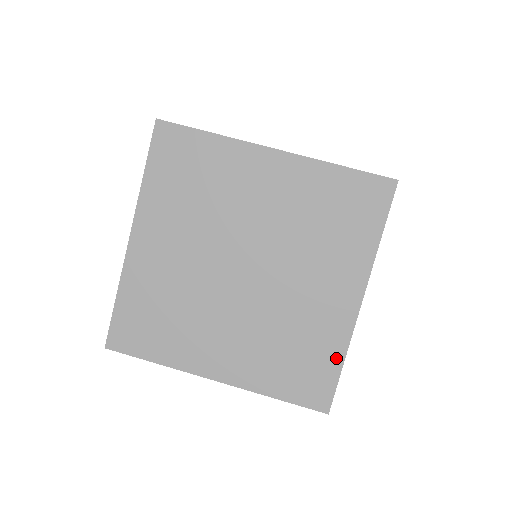
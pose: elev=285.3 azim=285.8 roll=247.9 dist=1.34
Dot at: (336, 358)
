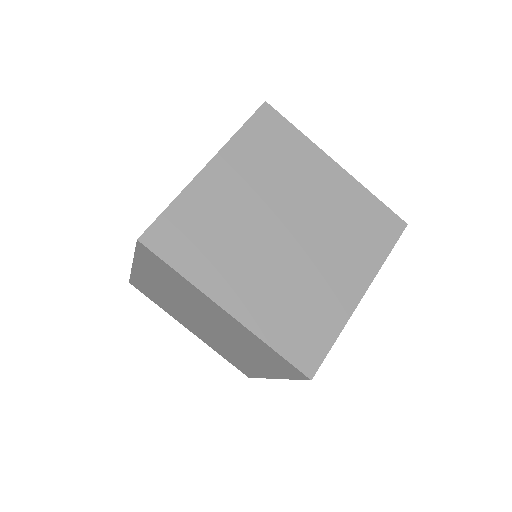
Dot at: (255, 375)
